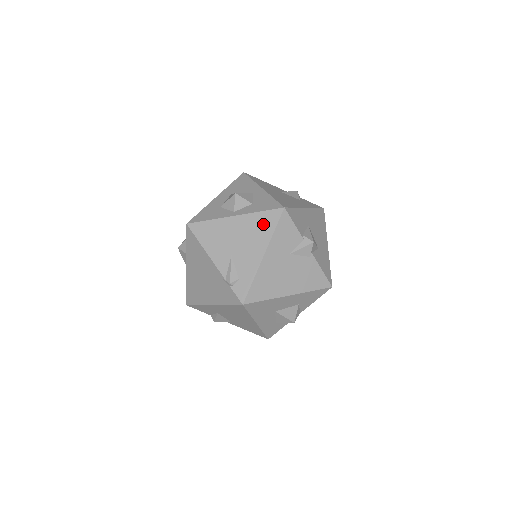
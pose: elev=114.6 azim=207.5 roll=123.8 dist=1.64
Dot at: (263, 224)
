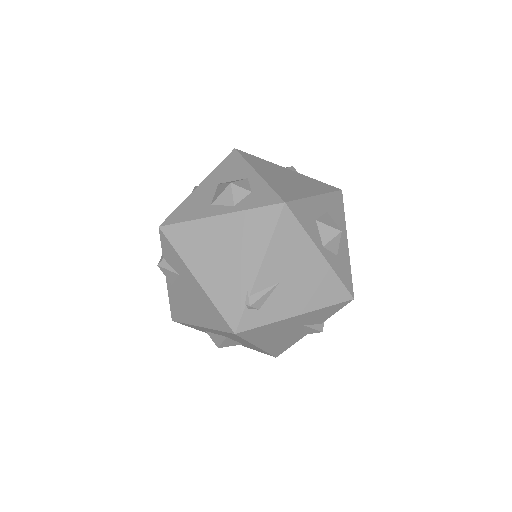
Dot at: (328, 291)
